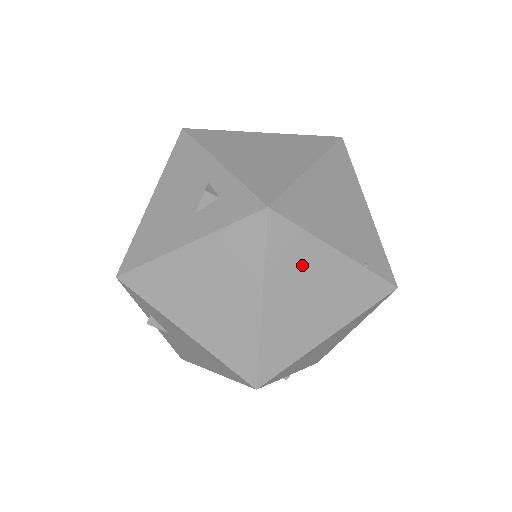
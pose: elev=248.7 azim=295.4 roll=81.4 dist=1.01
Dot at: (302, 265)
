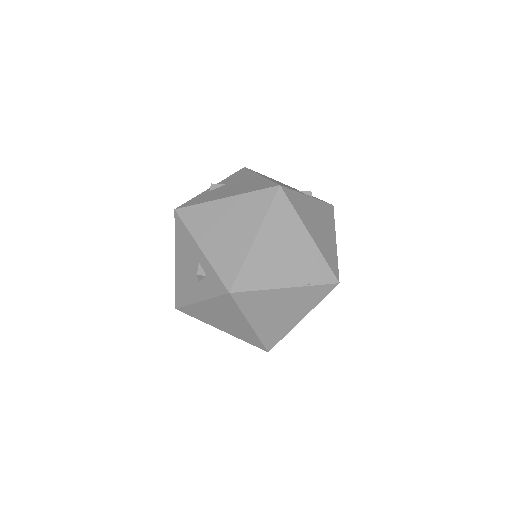
Dot at: (265, 303)
